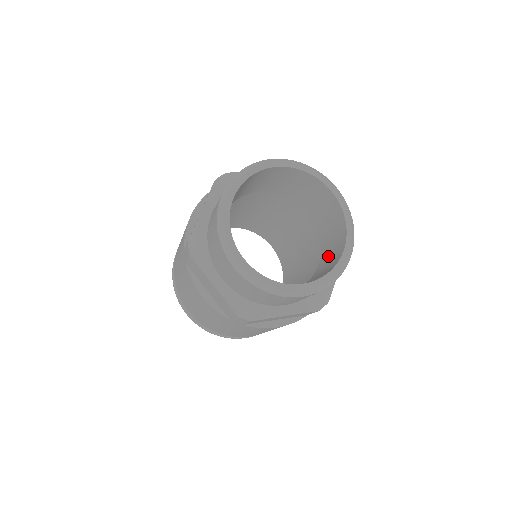
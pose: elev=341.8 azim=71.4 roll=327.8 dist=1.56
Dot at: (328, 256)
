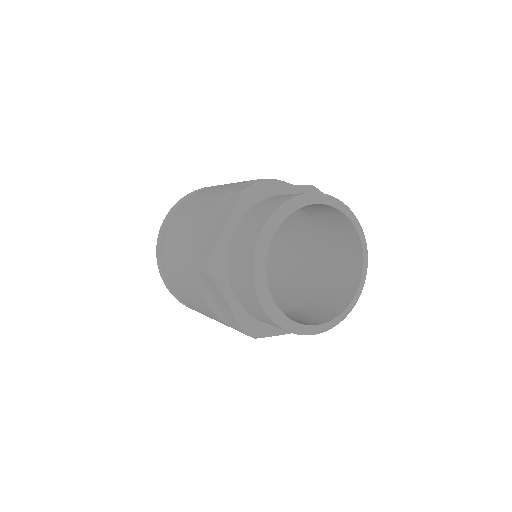
Dot at: (334, 284)
